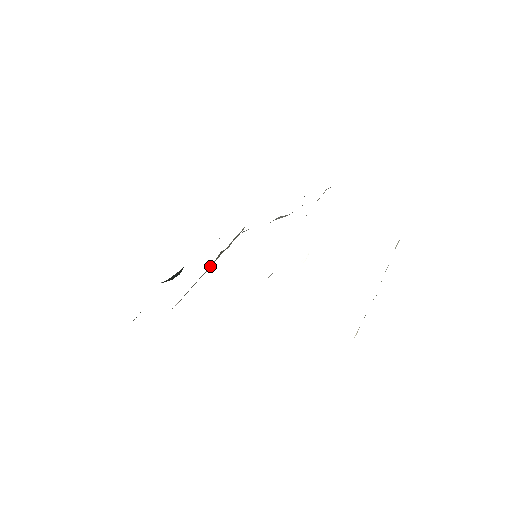
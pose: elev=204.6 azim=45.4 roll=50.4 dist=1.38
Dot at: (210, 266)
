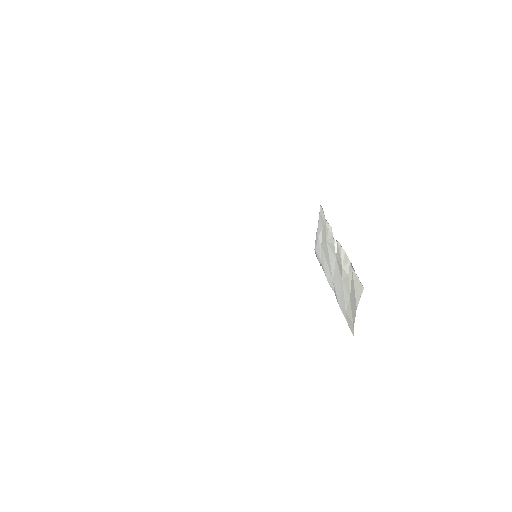
Dot at: occluded
